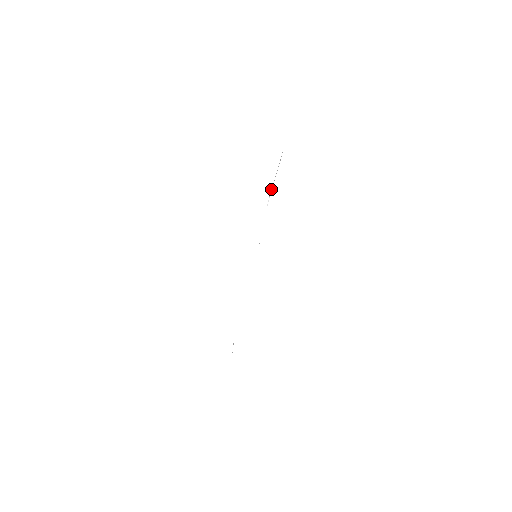
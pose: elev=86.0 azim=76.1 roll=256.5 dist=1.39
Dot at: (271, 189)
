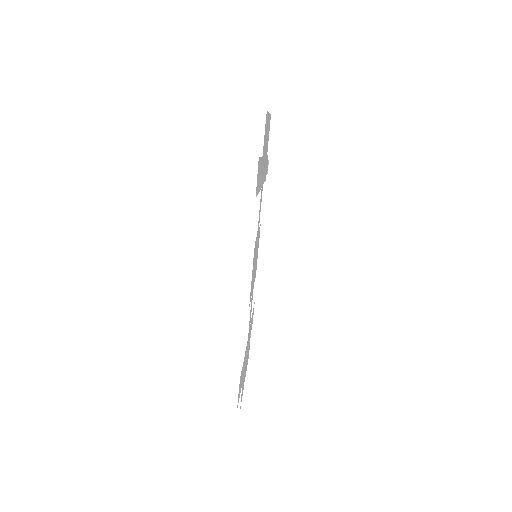
Dot at: occluded
